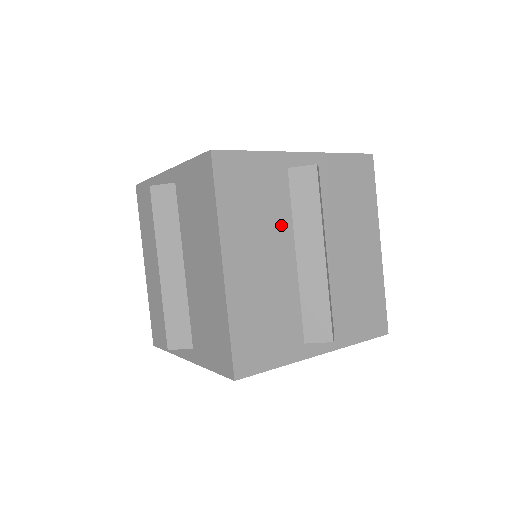
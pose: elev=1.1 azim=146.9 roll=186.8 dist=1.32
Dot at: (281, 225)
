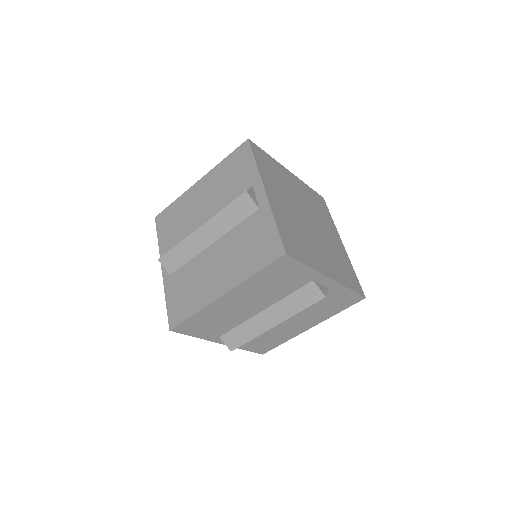
Dot at: (275, 297)
